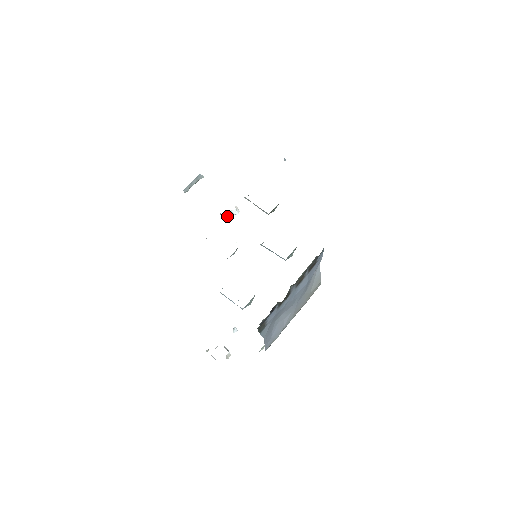
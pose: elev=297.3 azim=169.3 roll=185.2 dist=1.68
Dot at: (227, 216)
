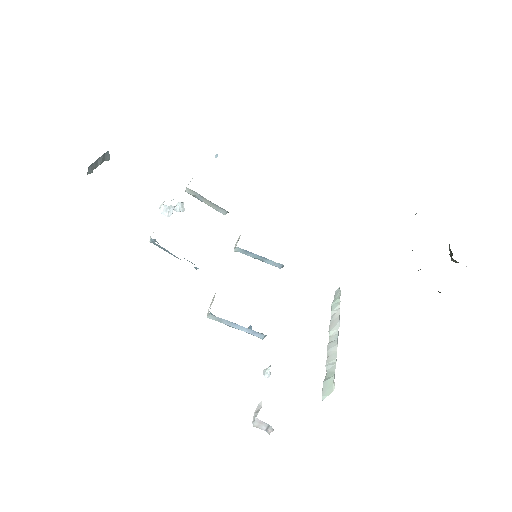
Dot at: (172, 211)
